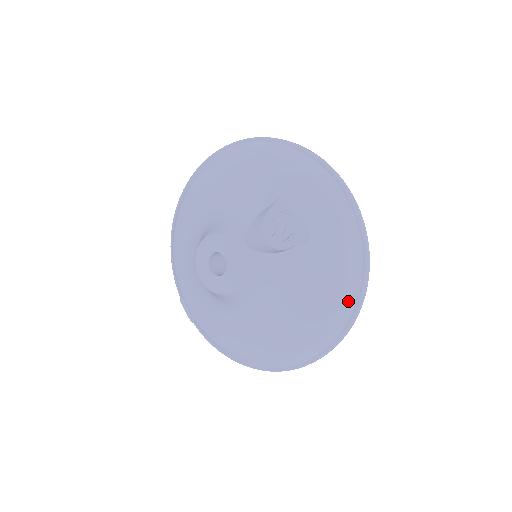
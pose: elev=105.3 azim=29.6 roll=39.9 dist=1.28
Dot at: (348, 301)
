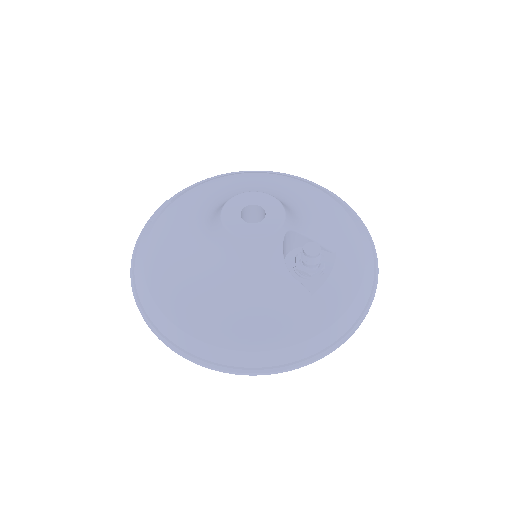
Dot at: (271, 357)
